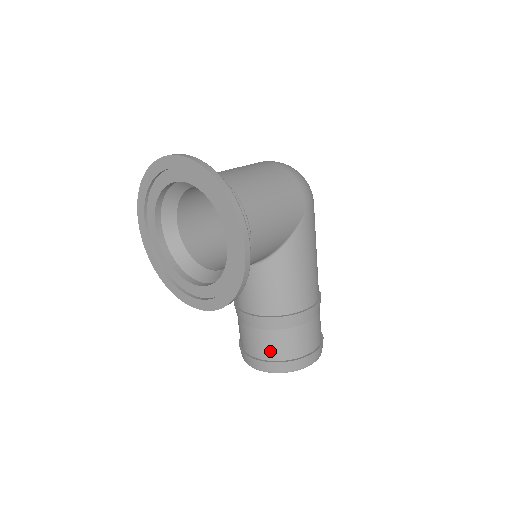
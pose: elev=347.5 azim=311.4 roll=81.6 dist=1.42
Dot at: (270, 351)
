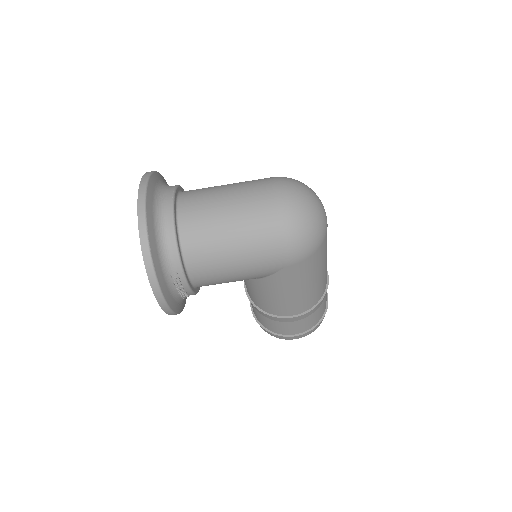
Dot at: (256, 315)
